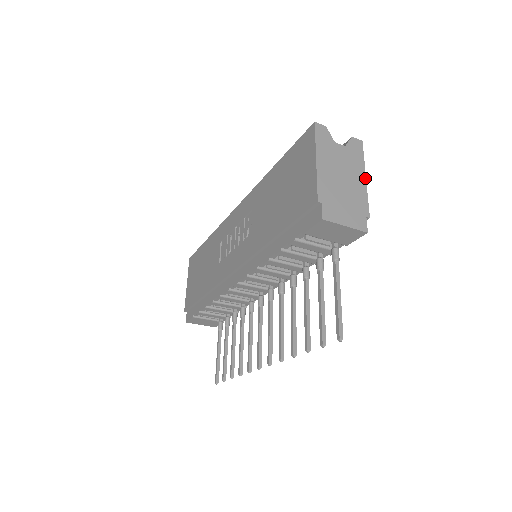
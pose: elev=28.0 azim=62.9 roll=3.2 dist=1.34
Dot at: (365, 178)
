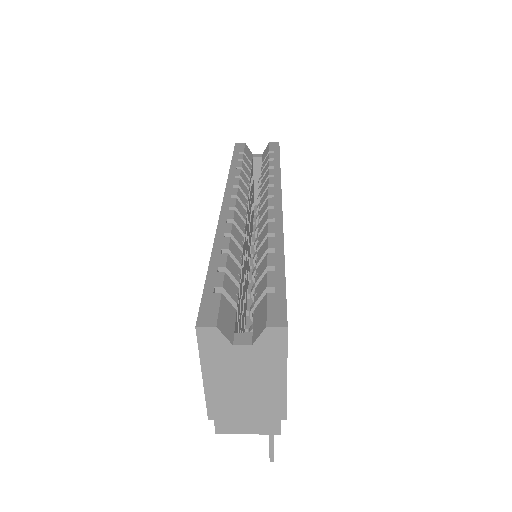
Dot at: (285, 378)
